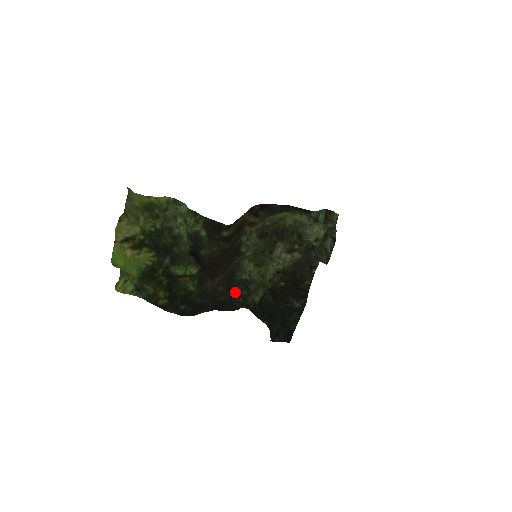
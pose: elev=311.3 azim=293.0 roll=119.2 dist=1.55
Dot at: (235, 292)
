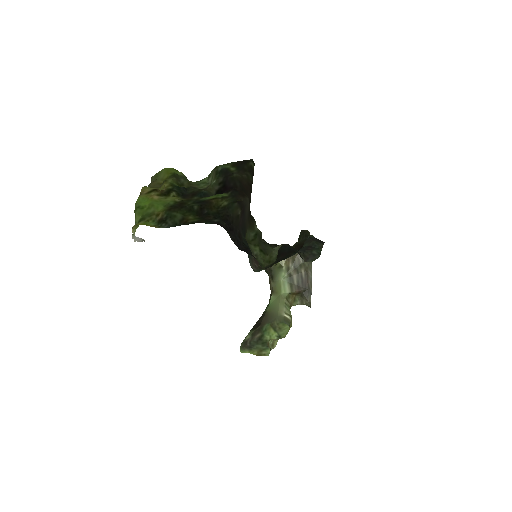
Dot at: (249, 259)
